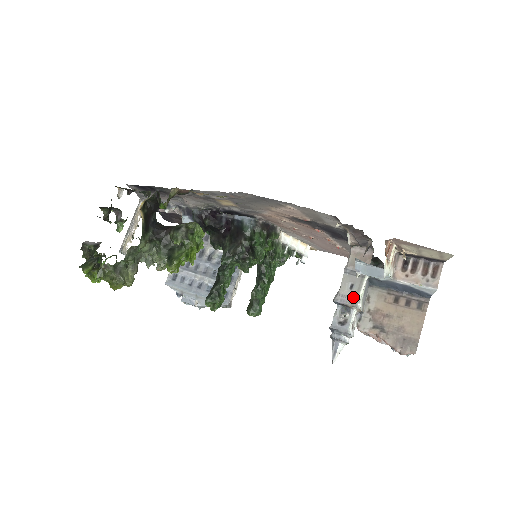
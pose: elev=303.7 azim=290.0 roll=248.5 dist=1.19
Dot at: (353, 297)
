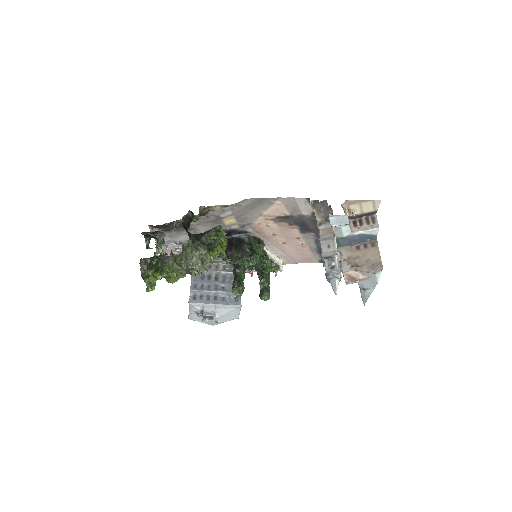
Dot at: (332, 251)
